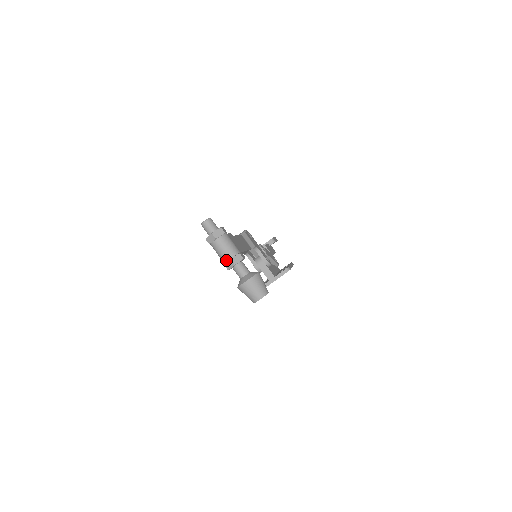
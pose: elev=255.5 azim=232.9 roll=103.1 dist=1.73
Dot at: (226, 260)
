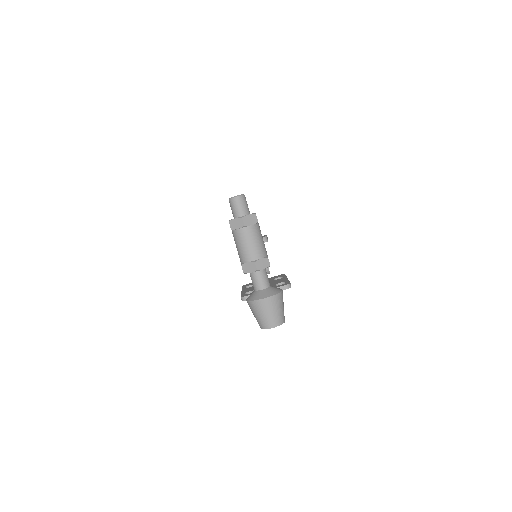
Dot at: (247, 260)
